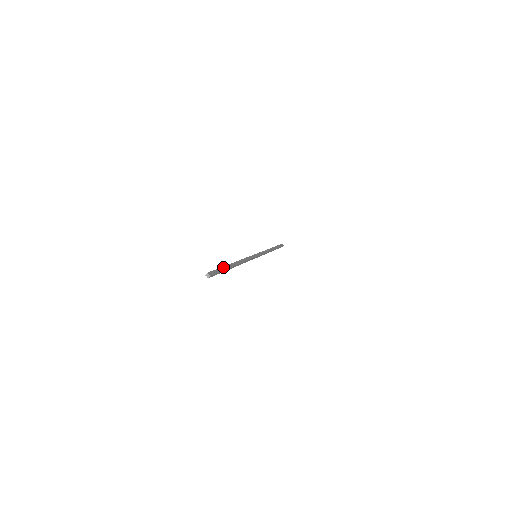
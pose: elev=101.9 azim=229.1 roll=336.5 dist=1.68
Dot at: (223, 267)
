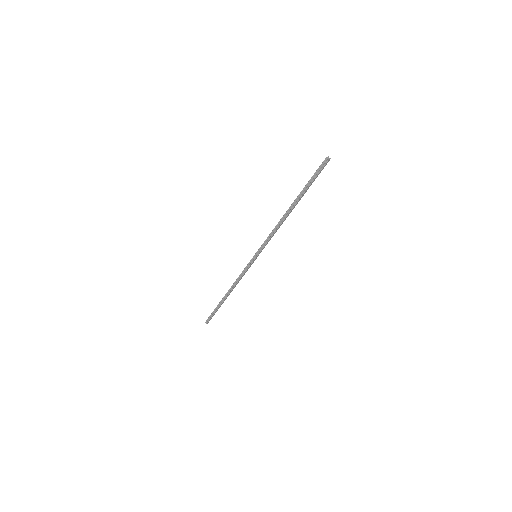
Dot at: (308, 185)
